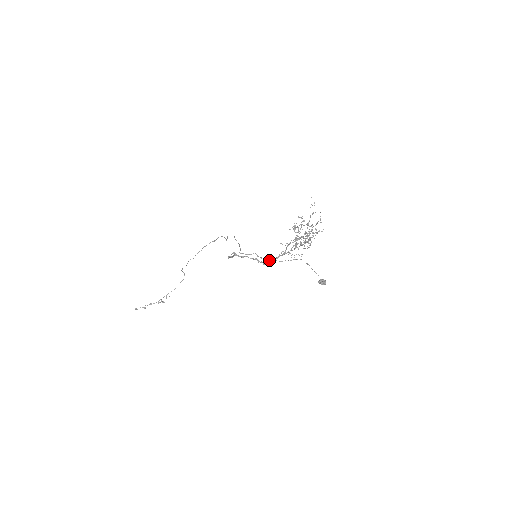
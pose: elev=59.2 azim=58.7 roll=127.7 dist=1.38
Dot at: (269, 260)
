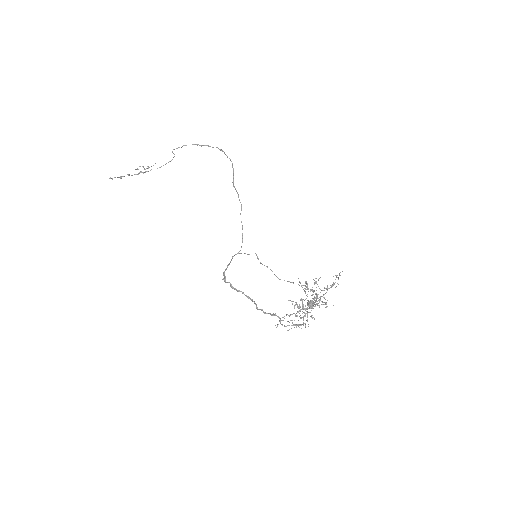
Dot at: (263, 312)
